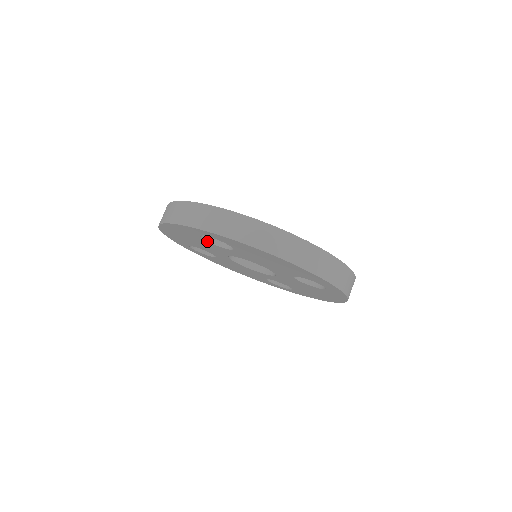
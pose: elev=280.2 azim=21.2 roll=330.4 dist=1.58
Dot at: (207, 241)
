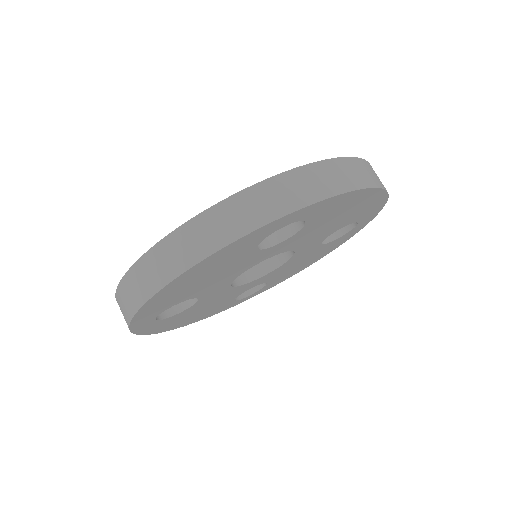
Dot at: (257, 249)
